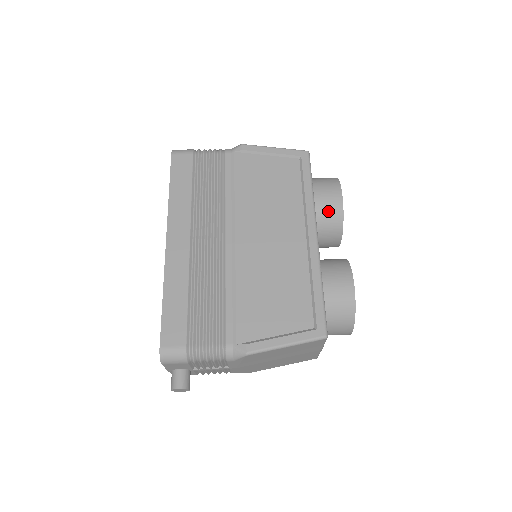
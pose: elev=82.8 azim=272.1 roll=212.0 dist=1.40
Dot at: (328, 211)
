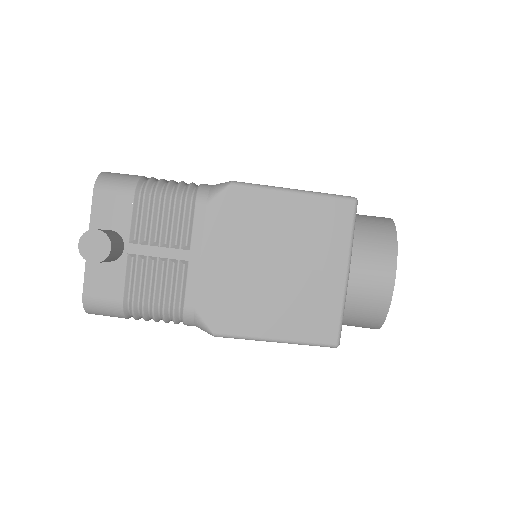
Dot at: occluded
